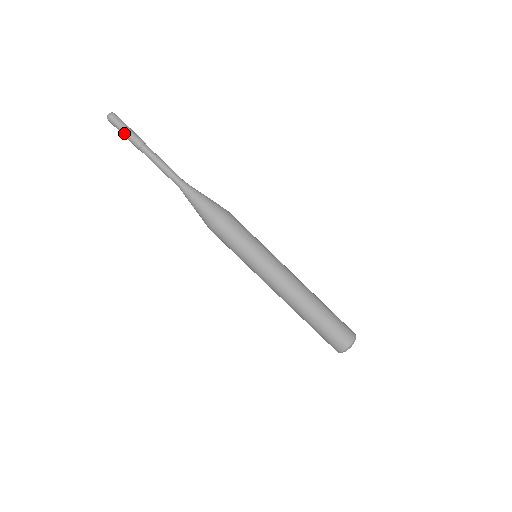
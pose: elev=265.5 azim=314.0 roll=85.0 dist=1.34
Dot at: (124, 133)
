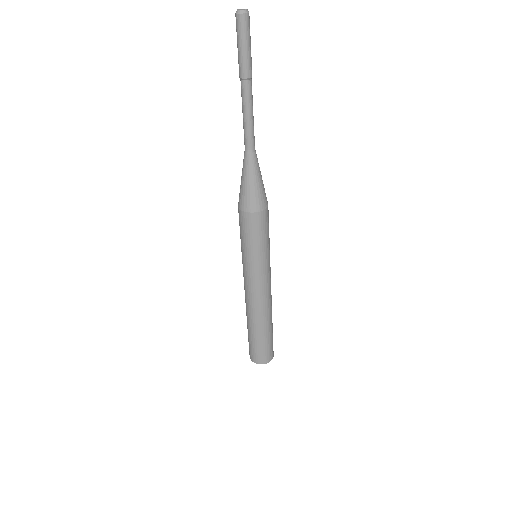
Dot at: (239, 48)
